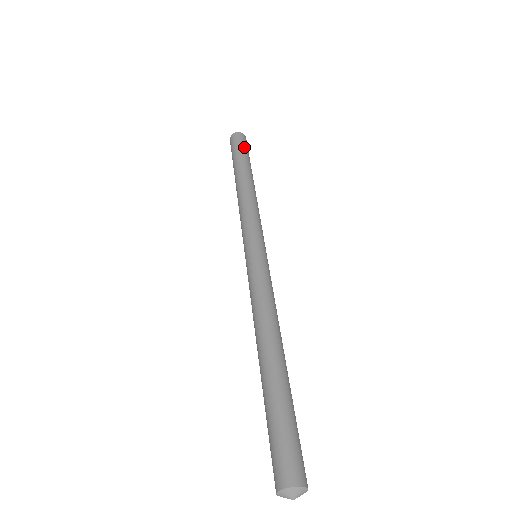
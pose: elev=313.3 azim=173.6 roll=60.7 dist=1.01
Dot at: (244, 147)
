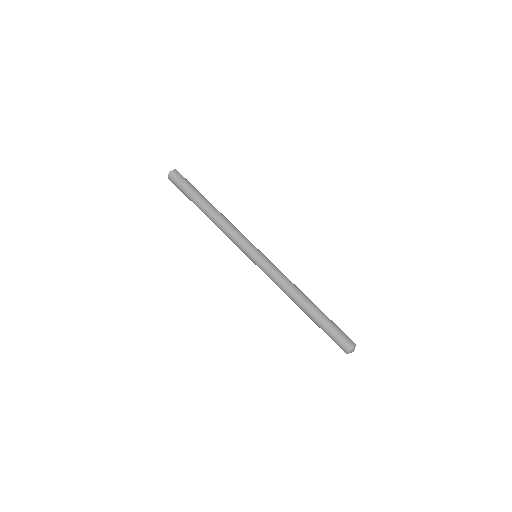
Dot at: (182, 185)
